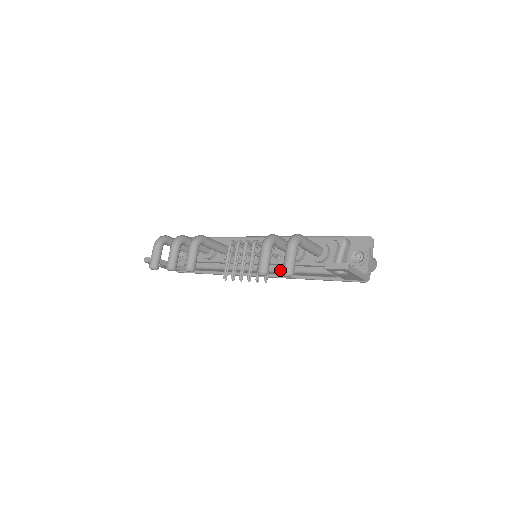
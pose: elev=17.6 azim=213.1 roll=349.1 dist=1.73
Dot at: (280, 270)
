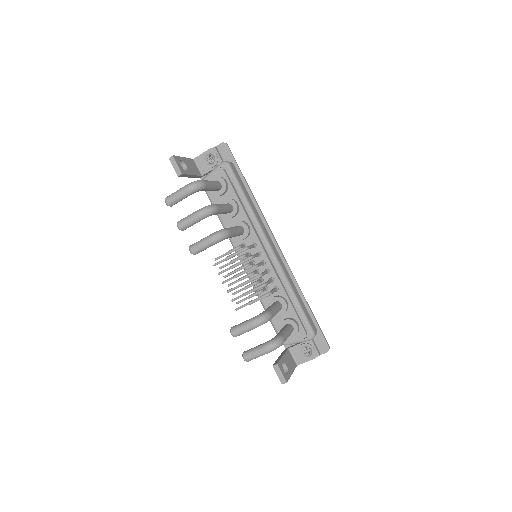
Dot at: occluded
